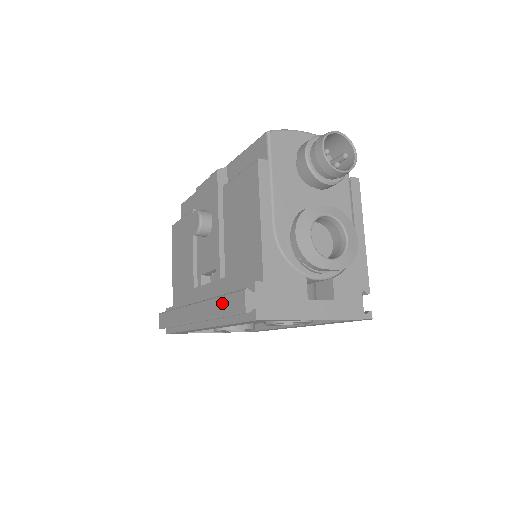
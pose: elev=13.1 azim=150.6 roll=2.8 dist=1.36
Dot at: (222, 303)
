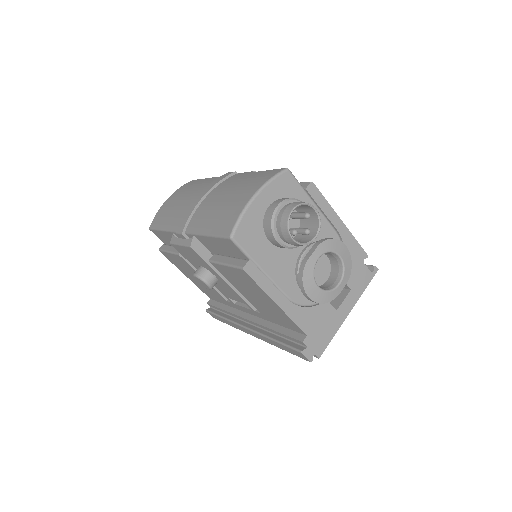
Dot at: (281, 346)
